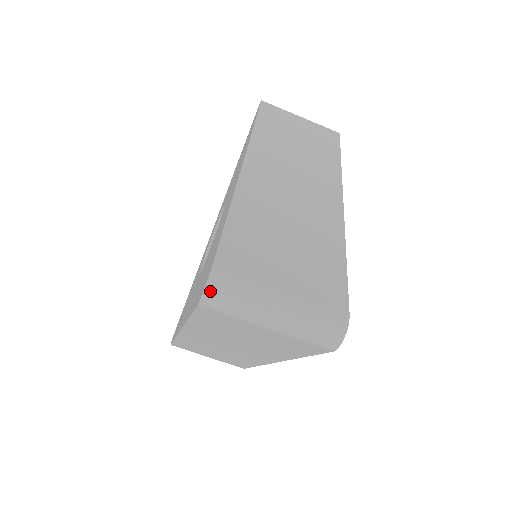
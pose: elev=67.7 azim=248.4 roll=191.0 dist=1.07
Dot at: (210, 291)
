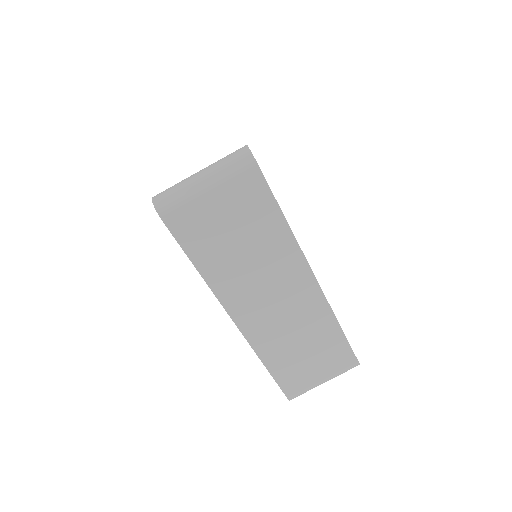
Dot at: (157, 202)
